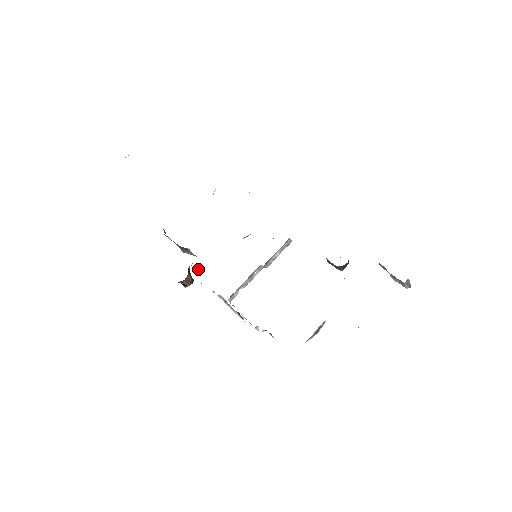
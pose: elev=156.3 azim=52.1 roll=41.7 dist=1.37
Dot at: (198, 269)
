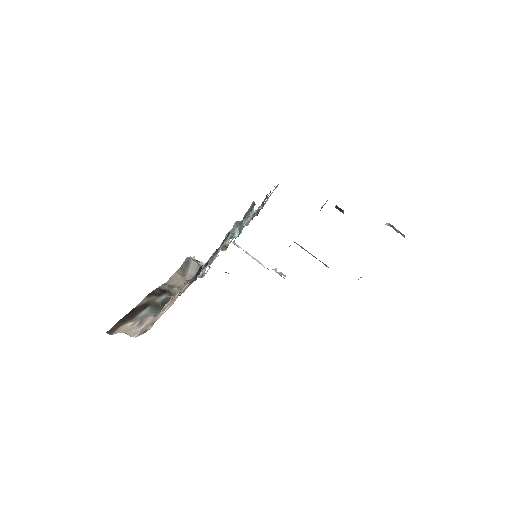
Dot at: (202, 263)
